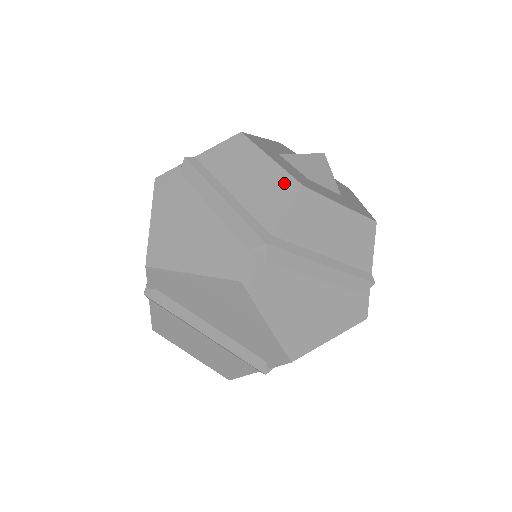
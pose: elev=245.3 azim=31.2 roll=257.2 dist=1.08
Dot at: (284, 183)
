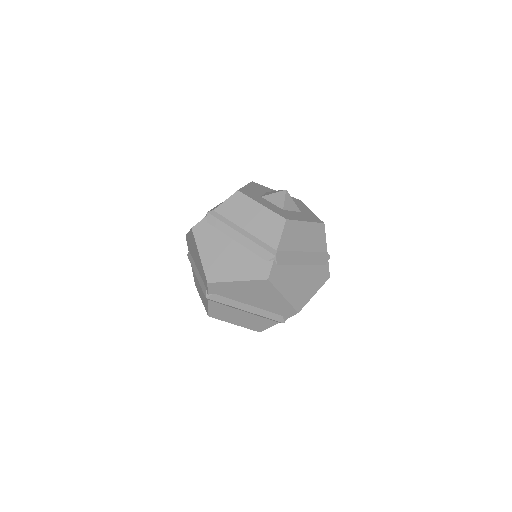
Dot at: (275, 219)
